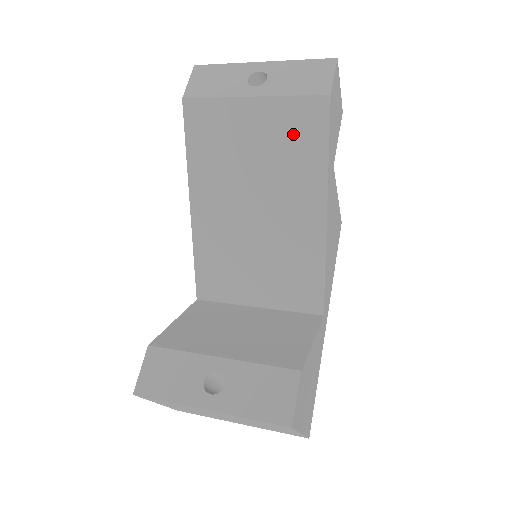
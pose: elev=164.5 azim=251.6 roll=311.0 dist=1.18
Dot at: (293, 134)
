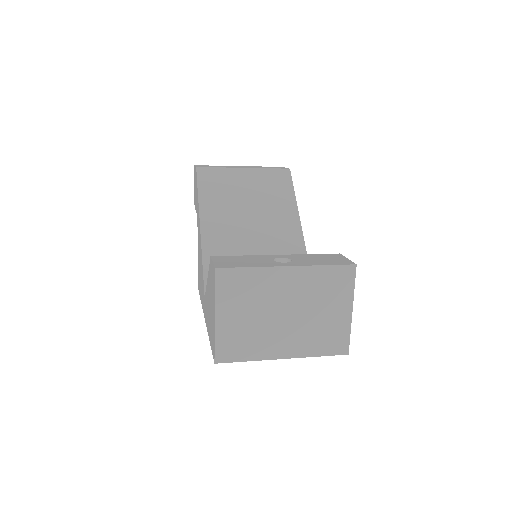
Dot at: (272, 185)
